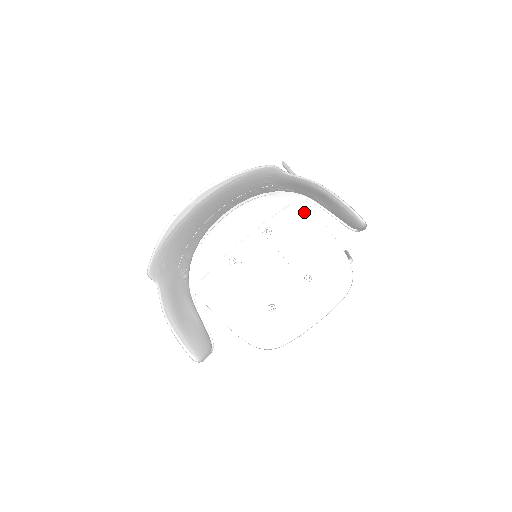
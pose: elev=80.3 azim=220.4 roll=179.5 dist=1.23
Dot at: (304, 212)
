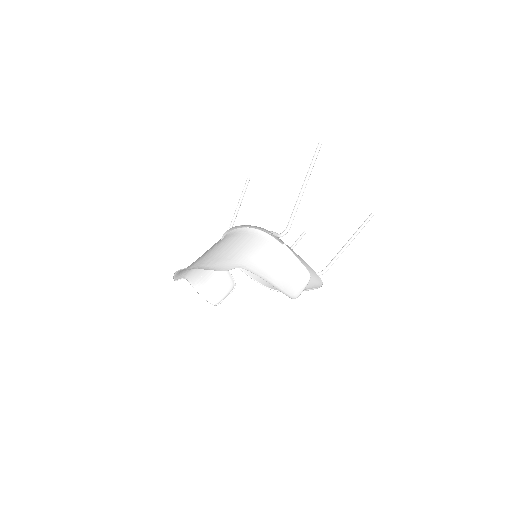
Dot at: occluded
